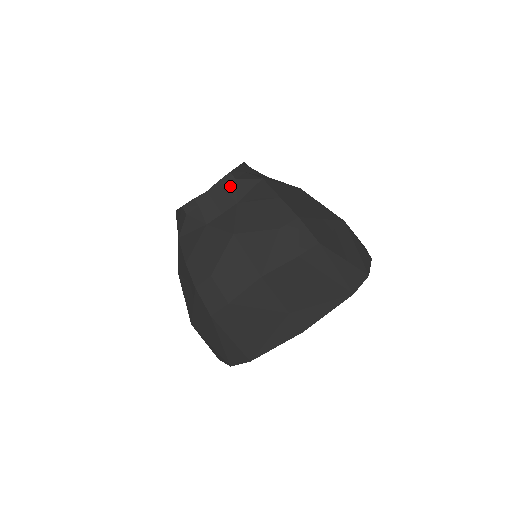
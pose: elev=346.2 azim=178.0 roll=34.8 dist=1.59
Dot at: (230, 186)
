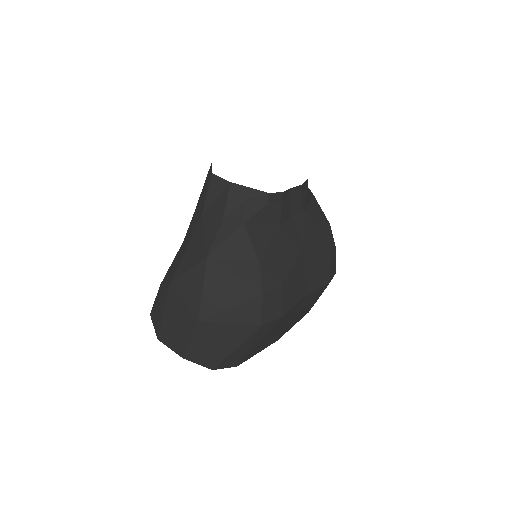
Dot at: (305, 193)
